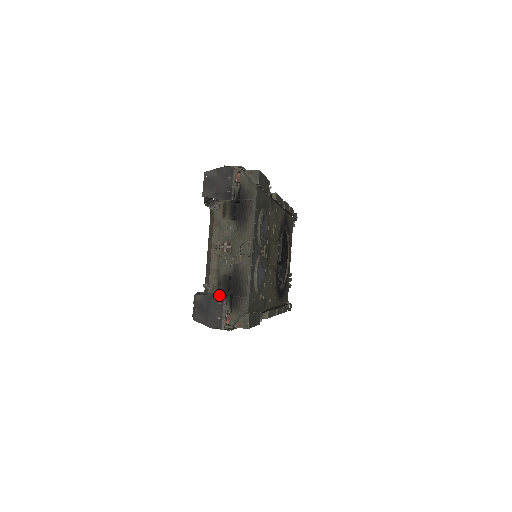
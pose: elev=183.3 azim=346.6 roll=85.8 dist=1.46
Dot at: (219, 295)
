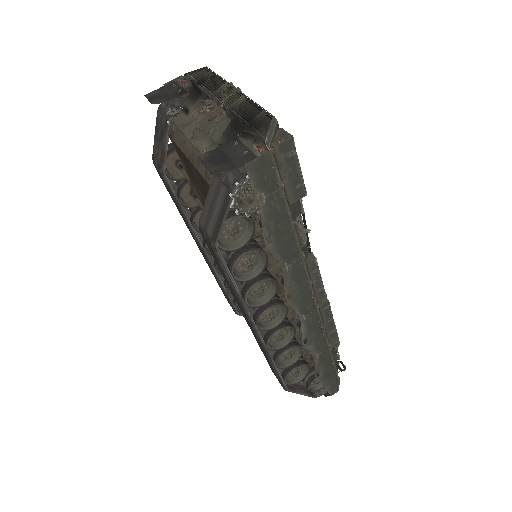
Dot at: (229, 140)
